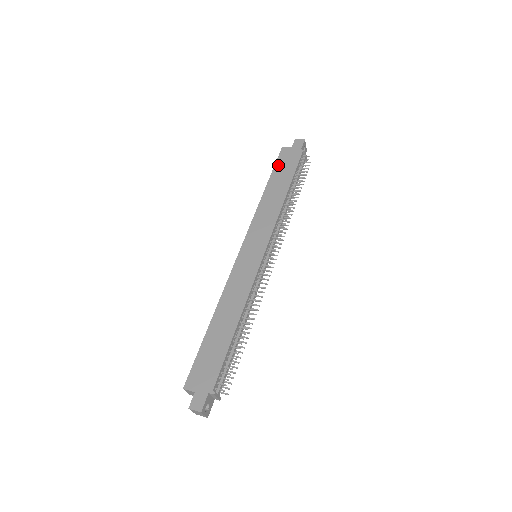
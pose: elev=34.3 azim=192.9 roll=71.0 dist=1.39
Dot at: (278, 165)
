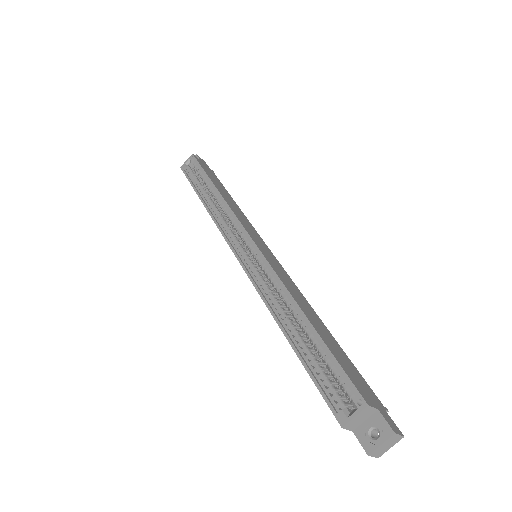
Dot at: (205, 169)
